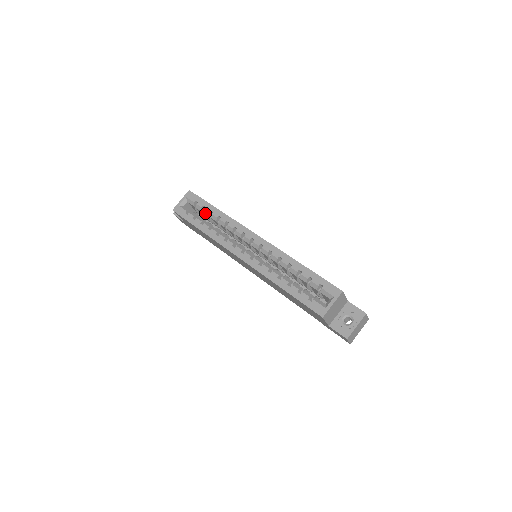
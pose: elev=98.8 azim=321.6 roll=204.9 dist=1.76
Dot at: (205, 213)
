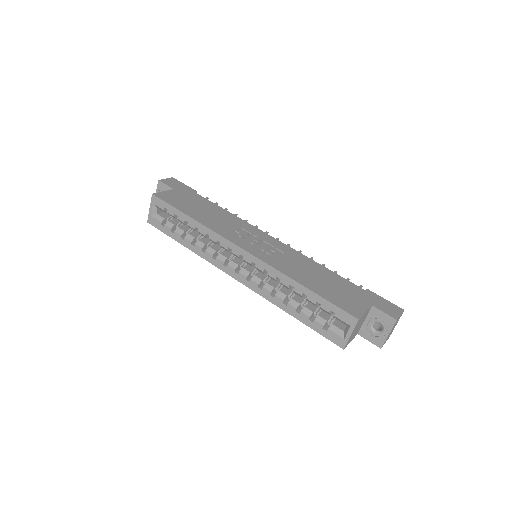
Dot at: (181, 222)
